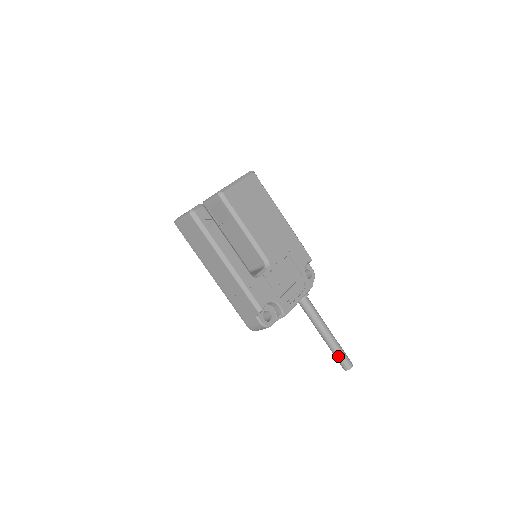
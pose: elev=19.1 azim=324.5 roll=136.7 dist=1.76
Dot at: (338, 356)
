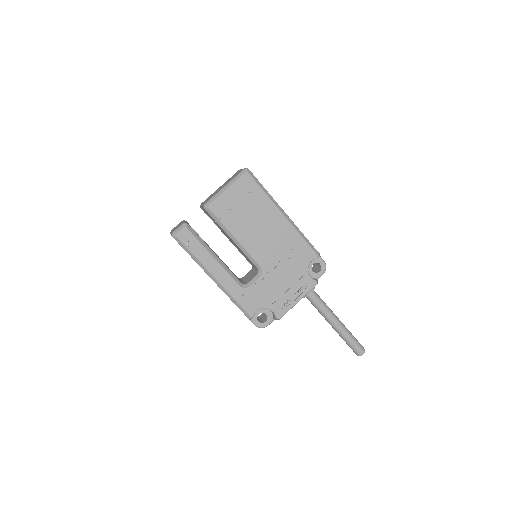
Dot at: (348, 344)
